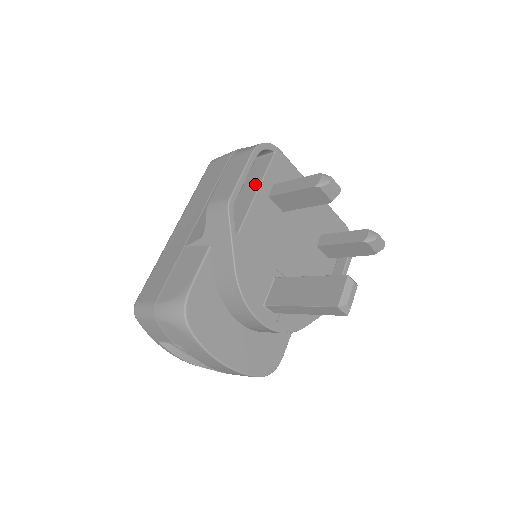
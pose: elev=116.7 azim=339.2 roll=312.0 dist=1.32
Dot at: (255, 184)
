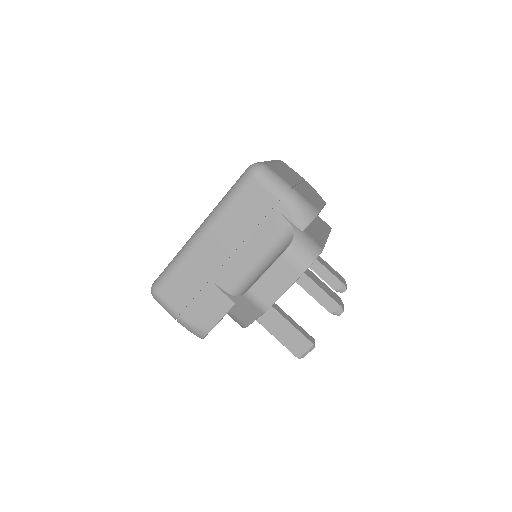
Dot at: occluded
